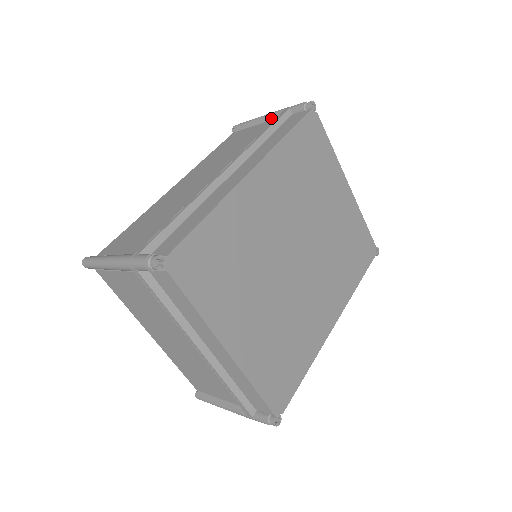
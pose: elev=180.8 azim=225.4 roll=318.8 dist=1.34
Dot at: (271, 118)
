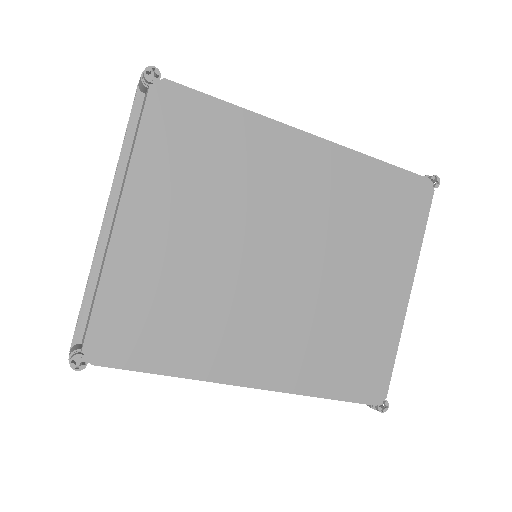
Dot at: occluded
